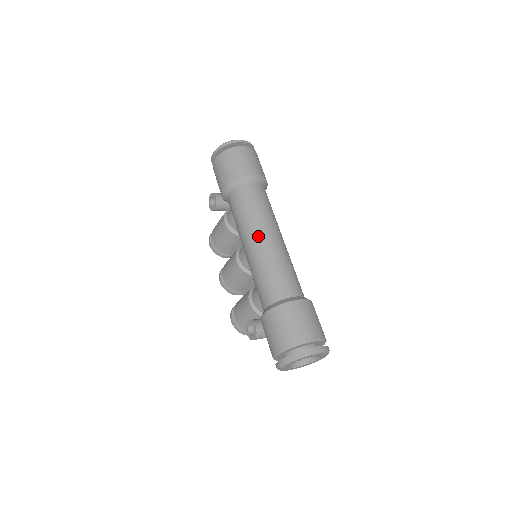
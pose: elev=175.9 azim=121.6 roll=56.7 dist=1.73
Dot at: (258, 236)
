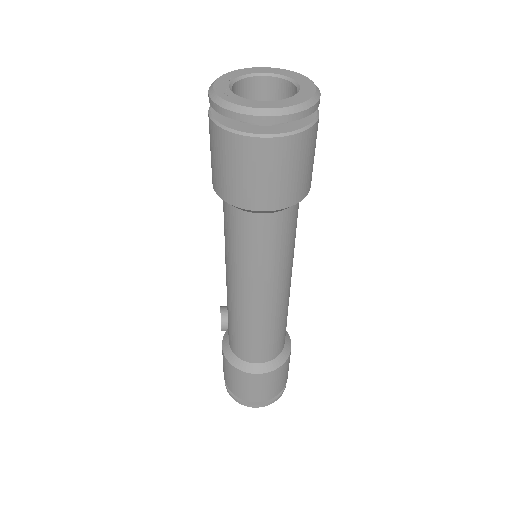
Dot at: (238, 292)
